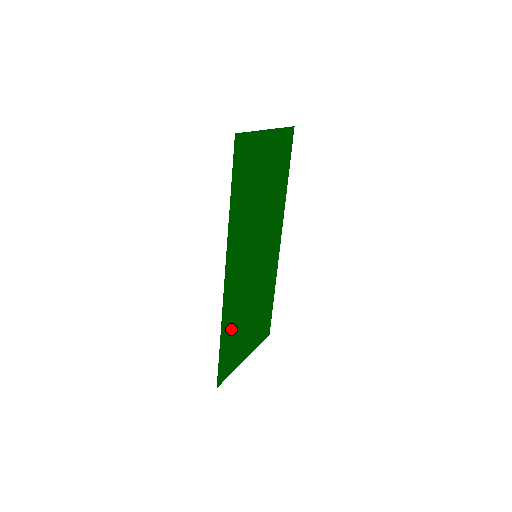
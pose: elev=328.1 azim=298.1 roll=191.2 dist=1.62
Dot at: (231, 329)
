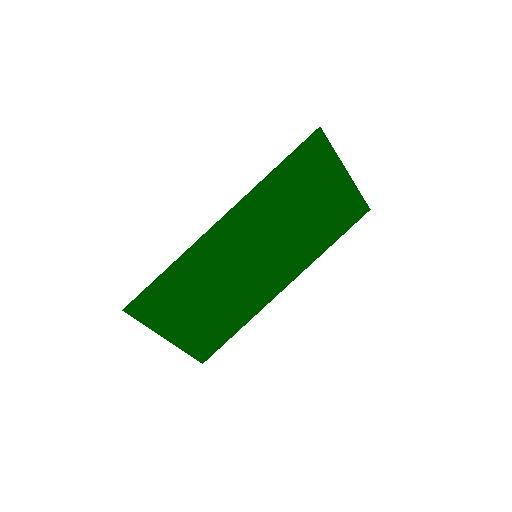
Dot at: (182, 279)
